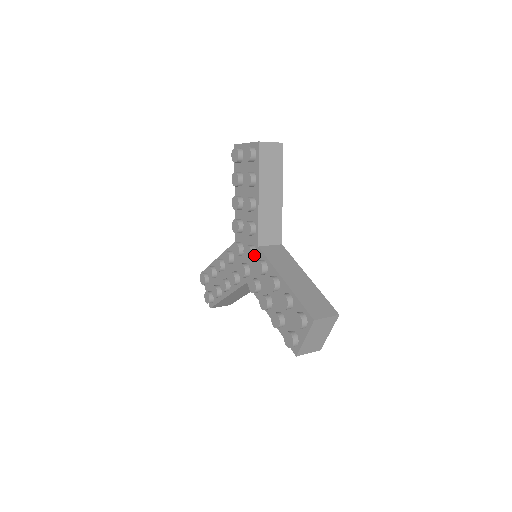
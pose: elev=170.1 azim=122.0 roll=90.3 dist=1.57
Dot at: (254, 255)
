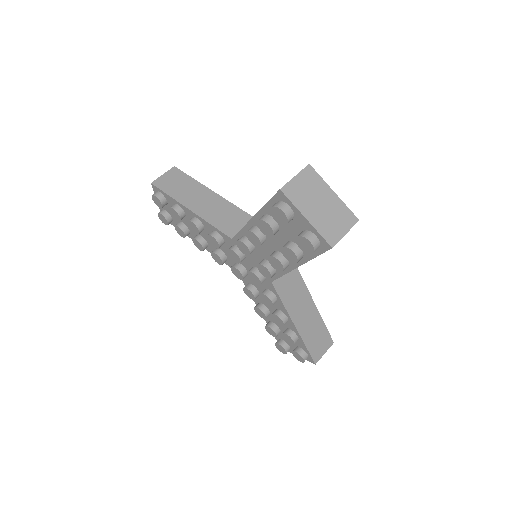
Dot at: (262, 282)
